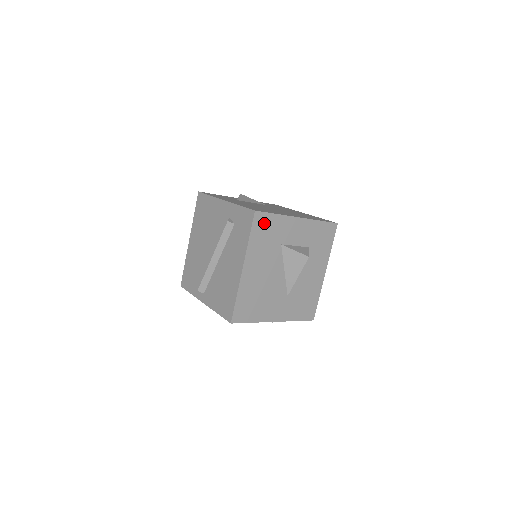
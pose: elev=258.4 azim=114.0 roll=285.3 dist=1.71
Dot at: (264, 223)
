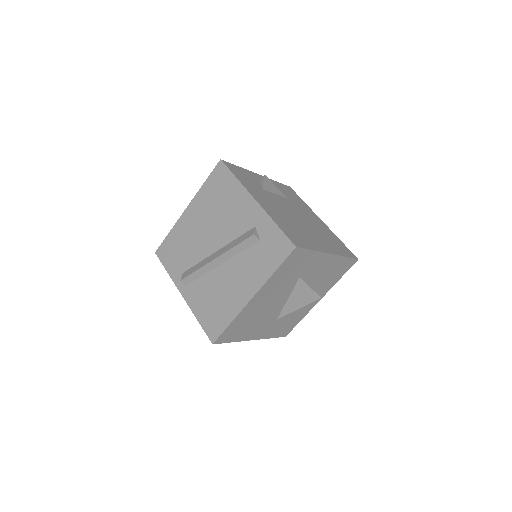
Dot at: (297, 258)
